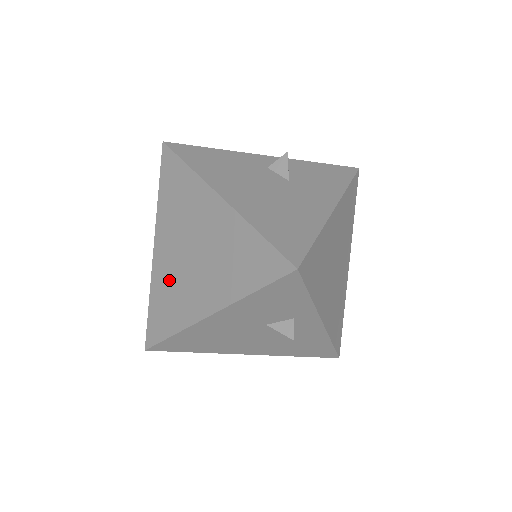
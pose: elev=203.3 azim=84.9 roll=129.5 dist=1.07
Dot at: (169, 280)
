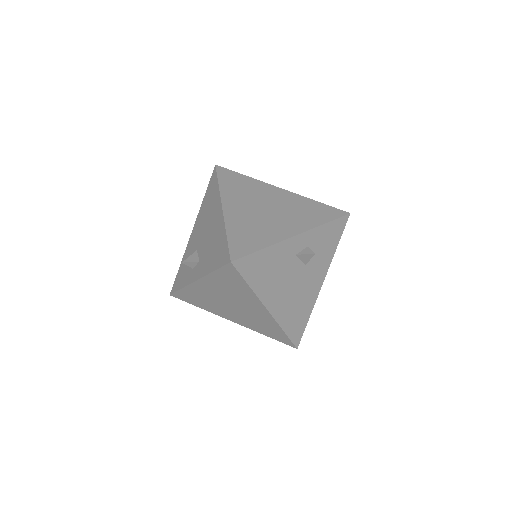
Dot at: (205, 297)
